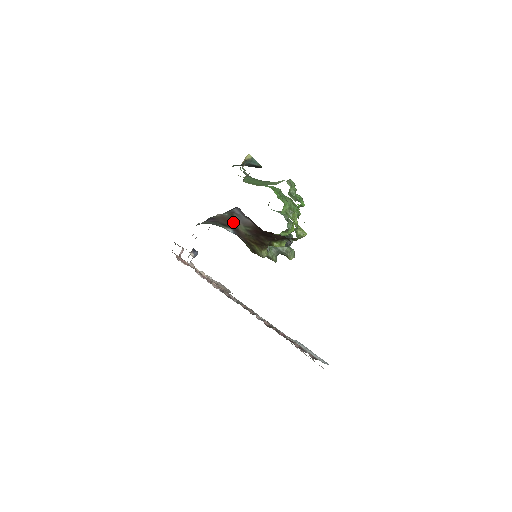
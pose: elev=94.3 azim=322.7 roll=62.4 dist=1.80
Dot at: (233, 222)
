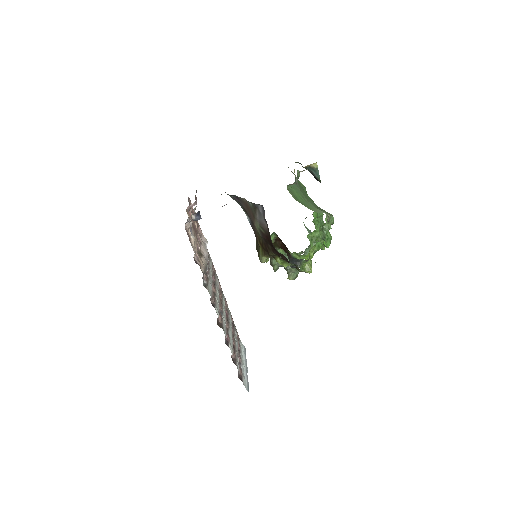
Dot at: (253, 214)
